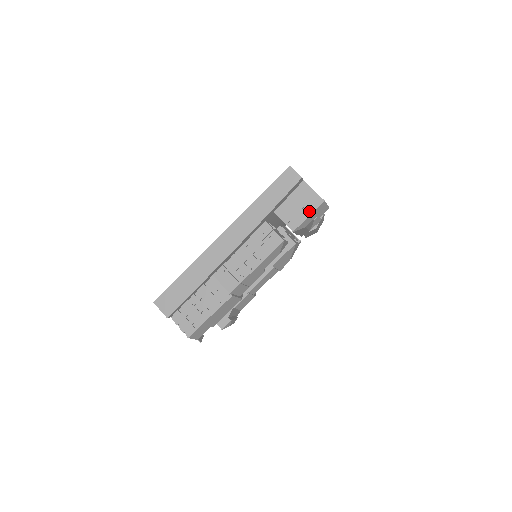
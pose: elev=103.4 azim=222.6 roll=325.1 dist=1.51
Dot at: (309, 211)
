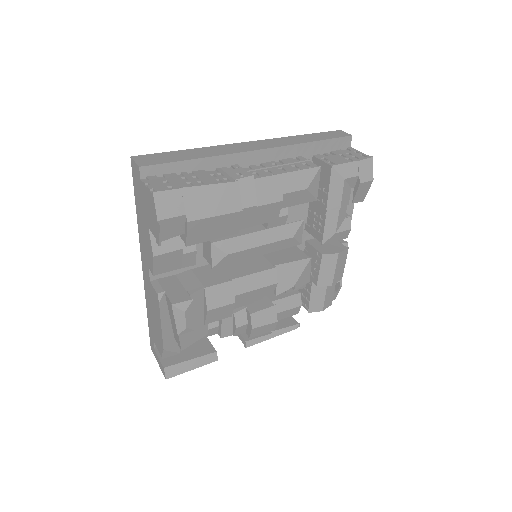
Dot at: (354, 160)
